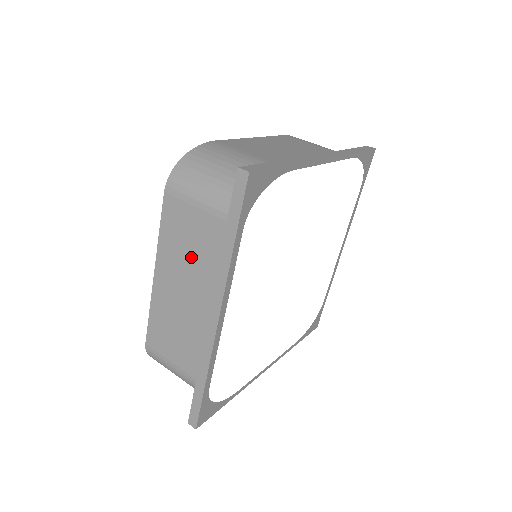
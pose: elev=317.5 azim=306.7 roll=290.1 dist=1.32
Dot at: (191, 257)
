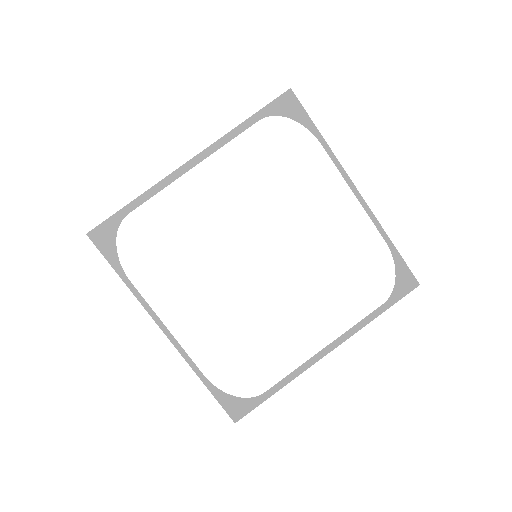
Dot at: occluded
